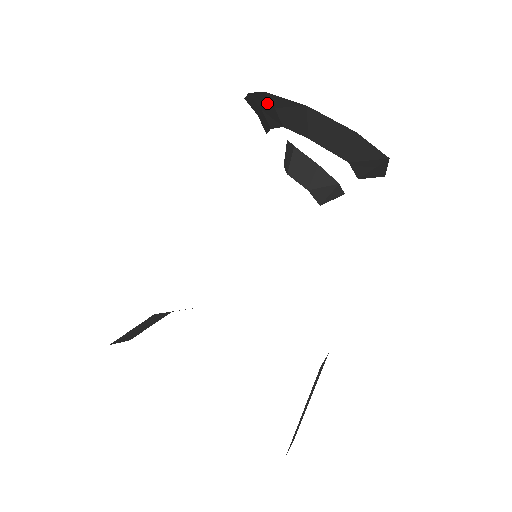
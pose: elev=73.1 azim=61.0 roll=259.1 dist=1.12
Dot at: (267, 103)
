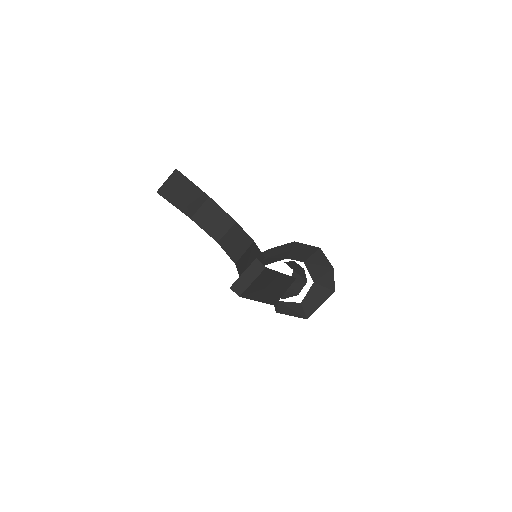
Dot at: (286, 249)
